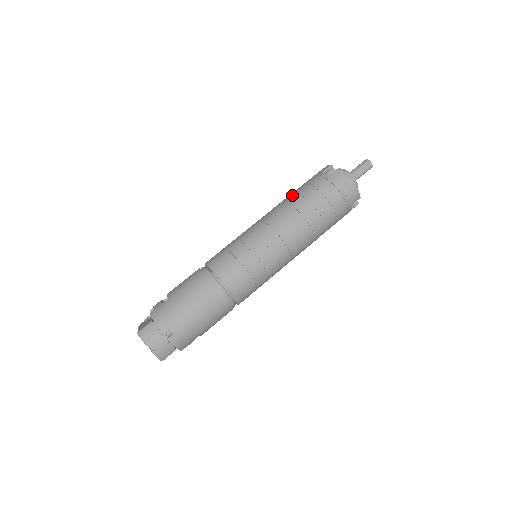
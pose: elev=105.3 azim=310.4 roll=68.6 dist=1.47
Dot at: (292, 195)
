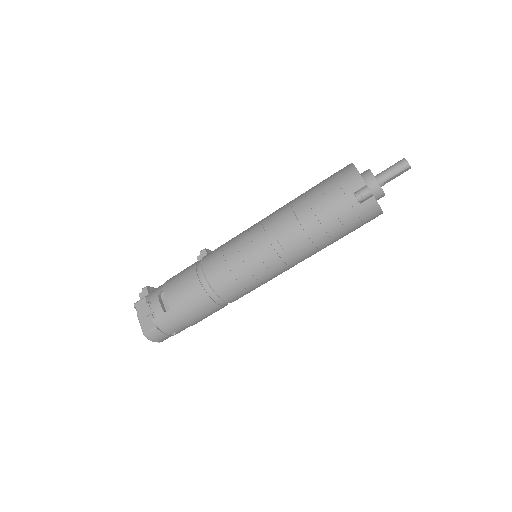
Dot at: (310, 218)
